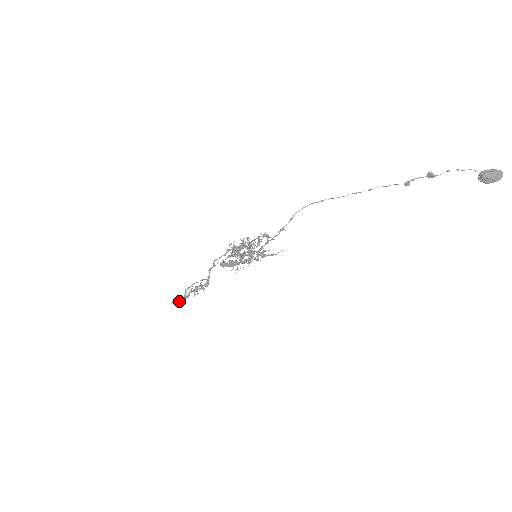
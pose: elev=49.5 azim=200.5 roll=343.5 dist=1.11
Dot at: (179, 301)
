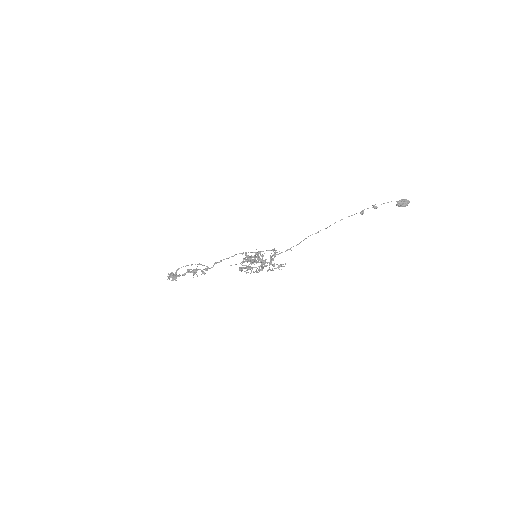
Dot at: (174, 277)
